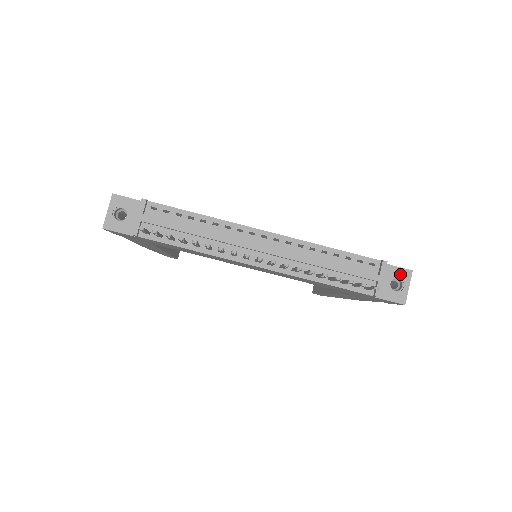
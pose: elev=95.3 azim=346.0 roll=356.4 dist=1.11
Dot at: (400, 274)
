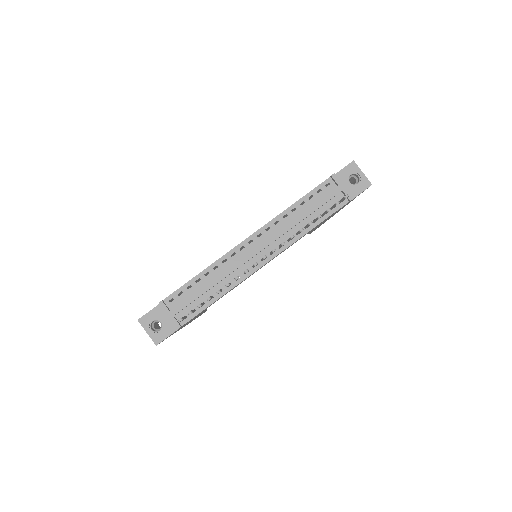
Dot at: (349, 171)
